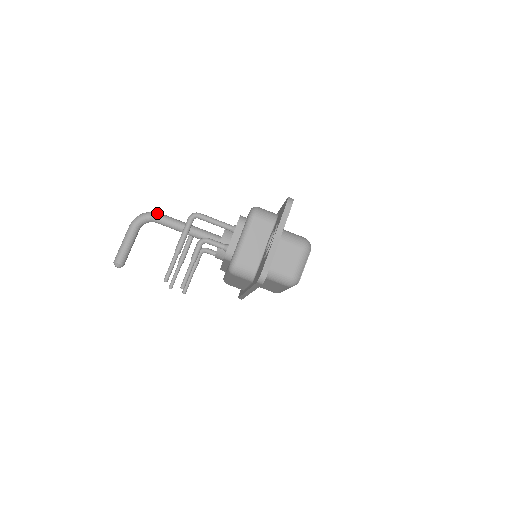
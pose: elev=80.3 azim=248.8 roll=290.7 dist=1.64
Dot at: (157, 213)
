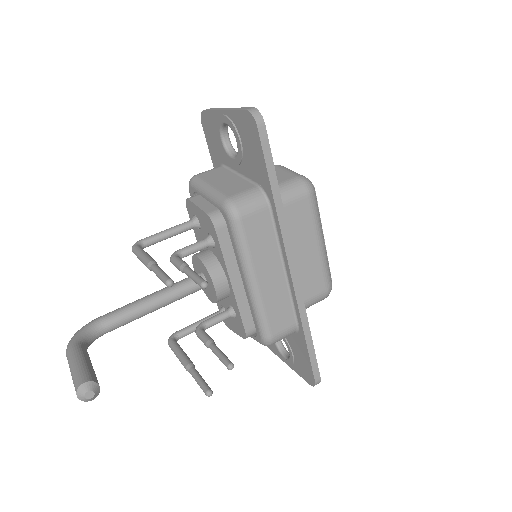
Dot at: (95, 319)
